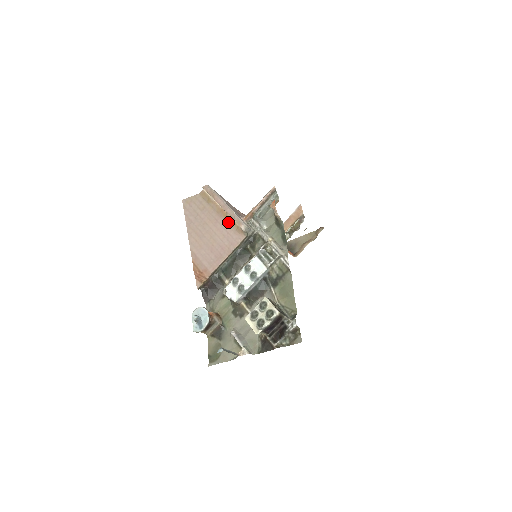
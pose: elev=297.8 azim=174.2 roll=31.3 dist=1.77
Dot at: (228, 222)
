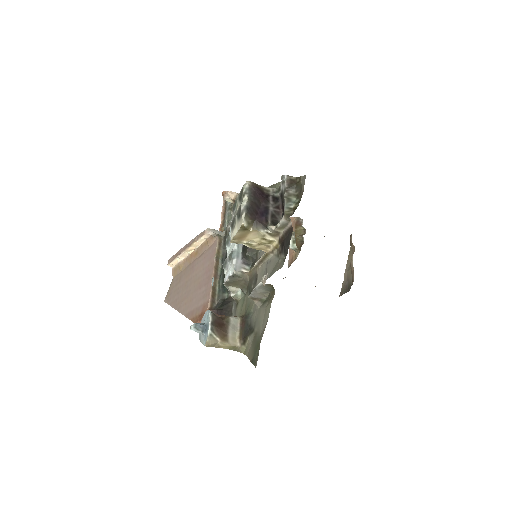
Dot at: (200, 253)
